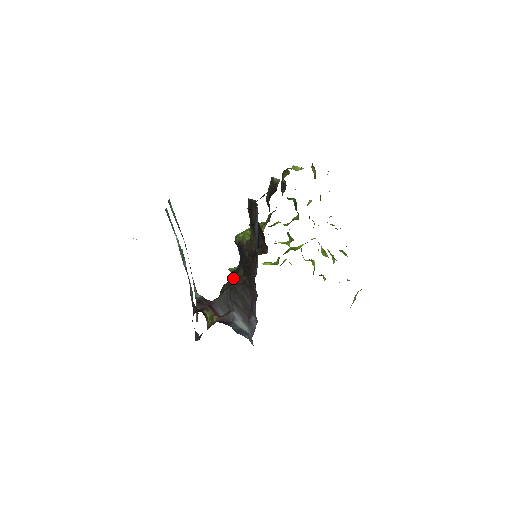
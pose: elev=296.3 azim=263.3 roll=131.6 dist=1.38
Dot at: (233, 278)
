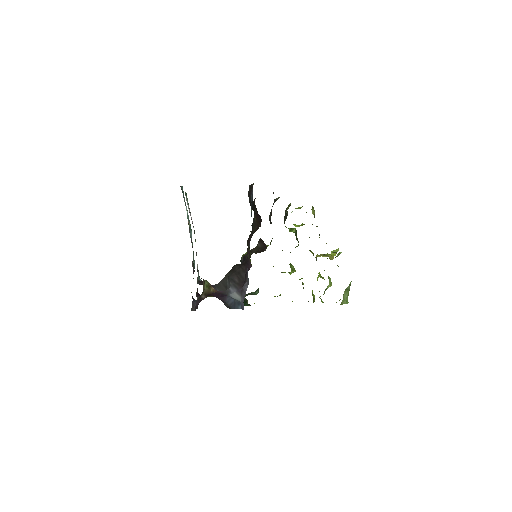
Dot at: occluded
